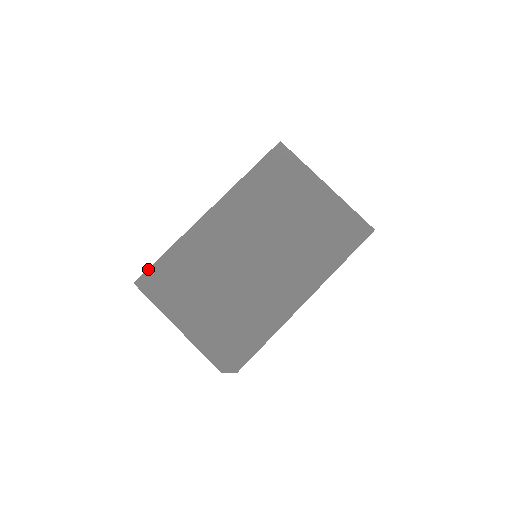
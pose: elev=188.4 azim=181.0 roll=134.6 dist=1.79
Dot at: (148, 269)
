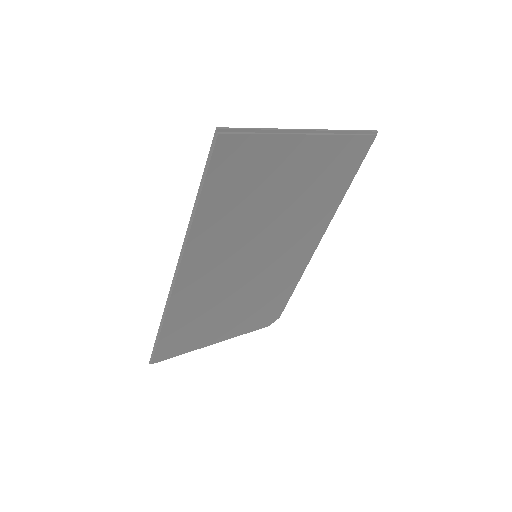
Dot at: (155, 351)
